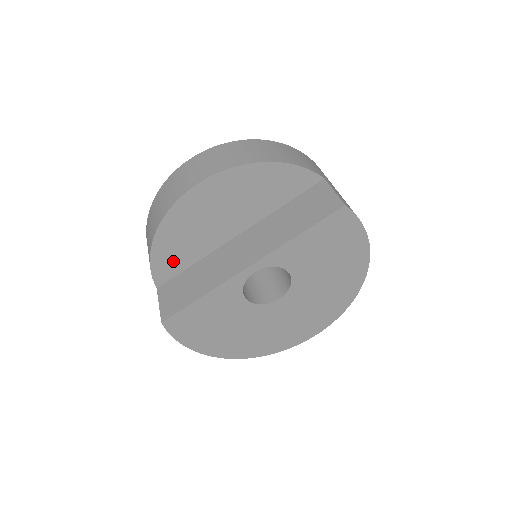
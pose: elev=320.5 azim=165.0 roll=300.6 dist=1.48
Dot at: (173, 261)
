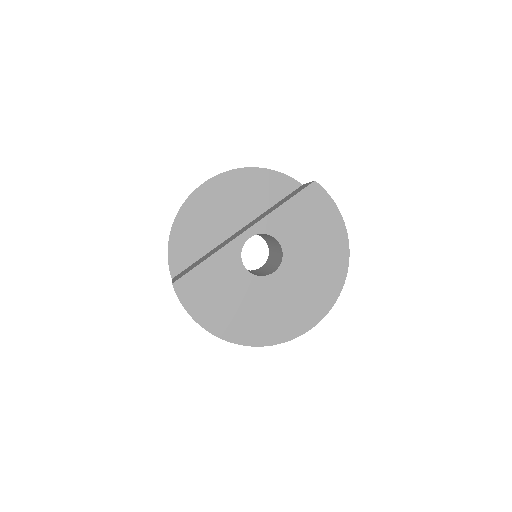
Dot at: (186, 251)
